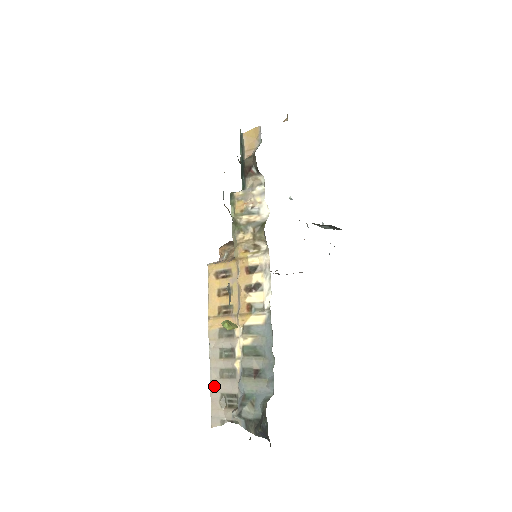
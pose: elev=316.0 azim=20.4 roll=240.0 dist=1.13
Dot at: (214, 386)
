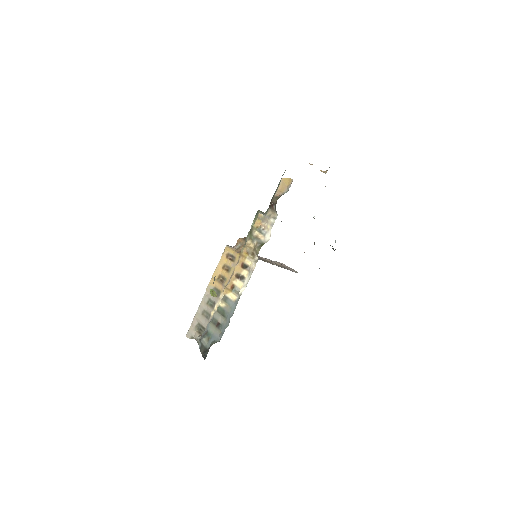
Dot at: (197, 316)
